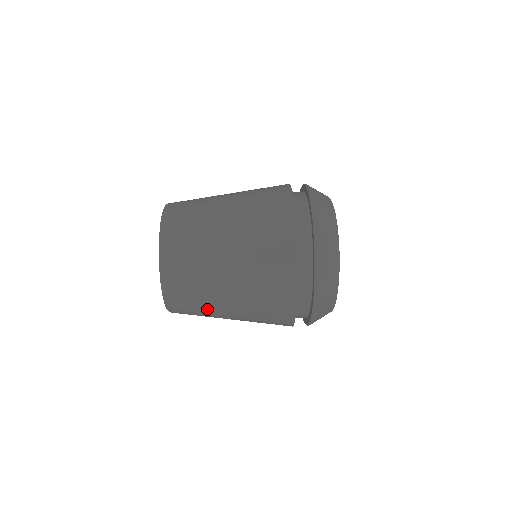
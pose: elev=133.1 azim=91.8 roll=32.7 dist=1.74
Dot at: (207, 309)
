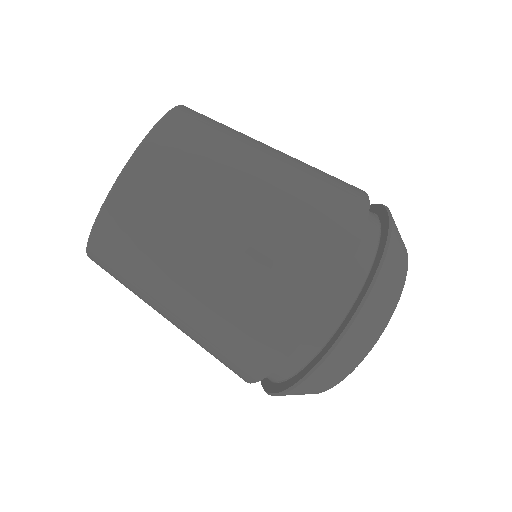
Dot at: occluded
